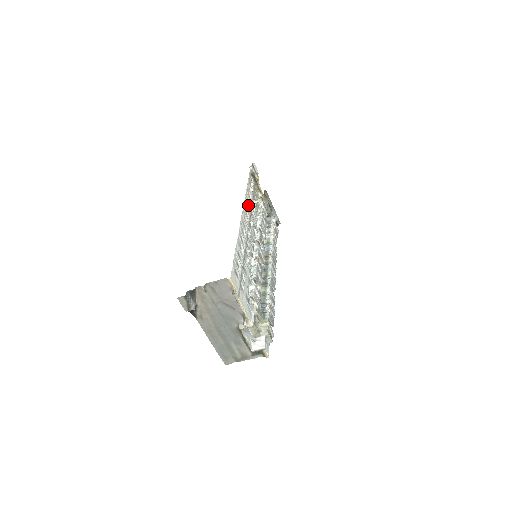
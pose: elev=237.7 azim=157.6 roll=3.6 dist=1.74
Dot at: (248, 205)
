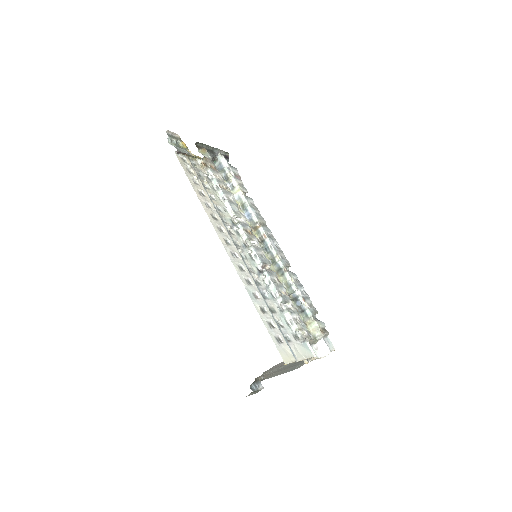
Dot at: (212, 213)
